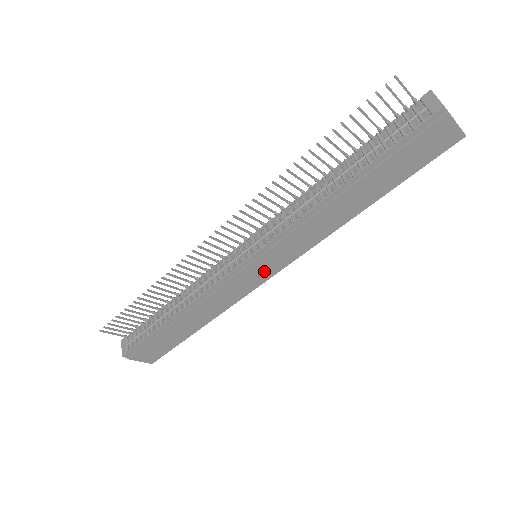
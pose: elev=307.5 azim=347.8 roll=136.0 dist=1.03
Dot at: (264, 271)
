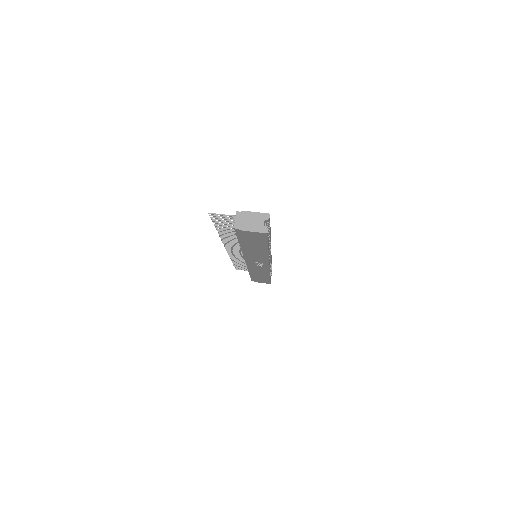
Dot at: (261, 265)
